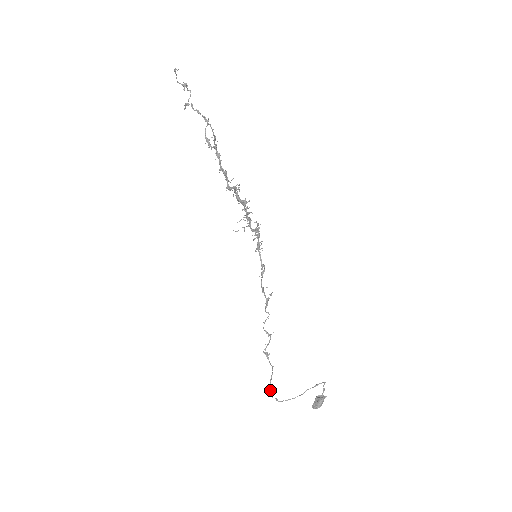
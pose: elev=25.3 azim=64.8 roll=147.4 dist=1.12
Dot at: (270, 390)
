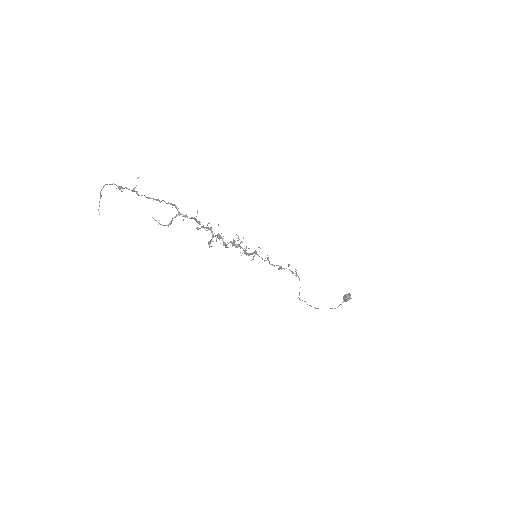
Dot at: (299, 299)
